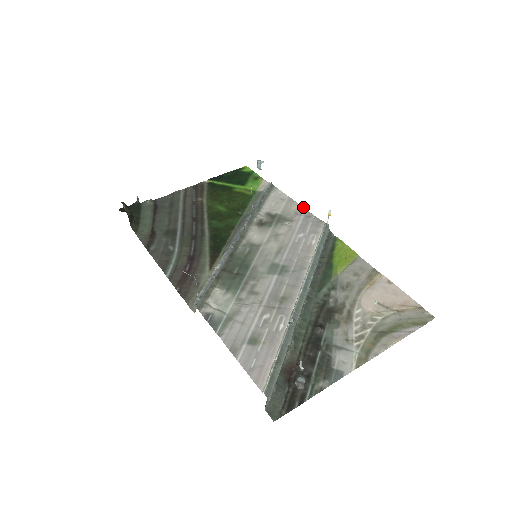
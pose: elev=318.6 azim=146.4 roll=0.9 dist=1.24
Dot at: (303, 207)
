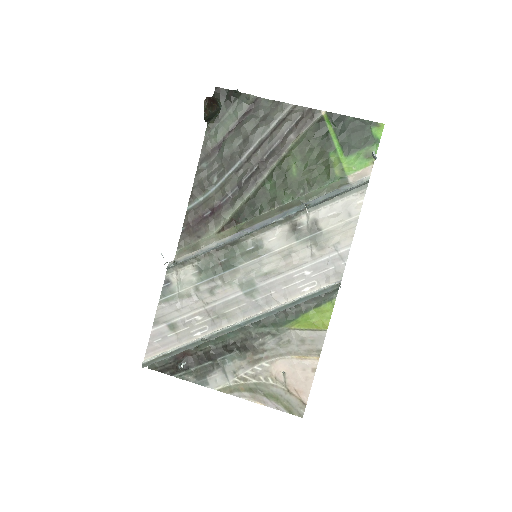
Dot at: (351, 243)
